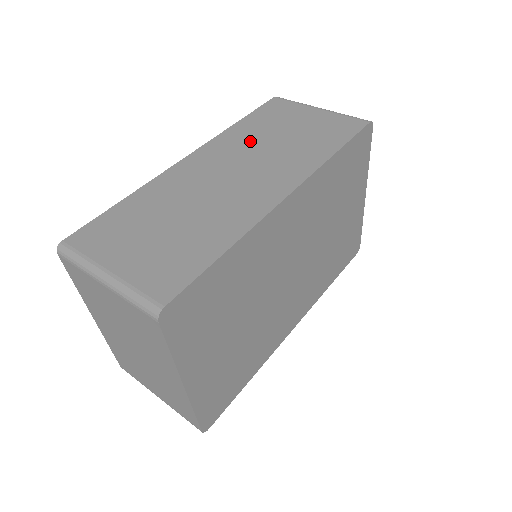
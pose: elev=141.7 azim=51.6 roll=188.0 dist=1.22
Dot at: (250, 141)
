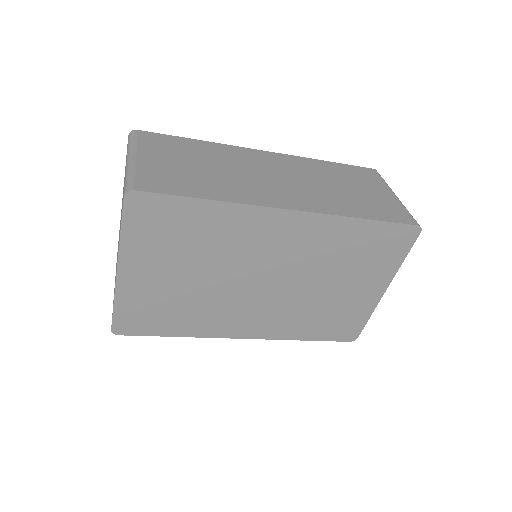
Dot at: (317, 173)
